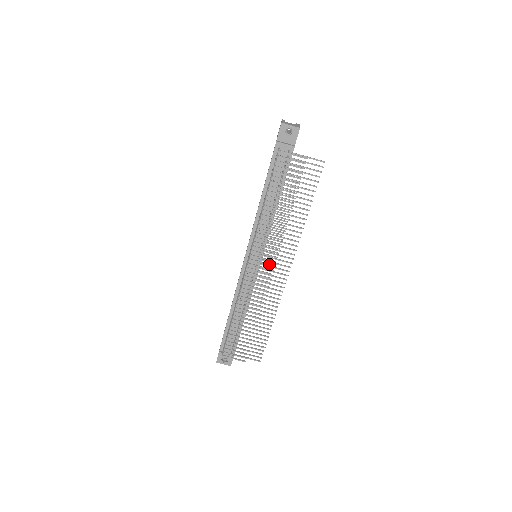
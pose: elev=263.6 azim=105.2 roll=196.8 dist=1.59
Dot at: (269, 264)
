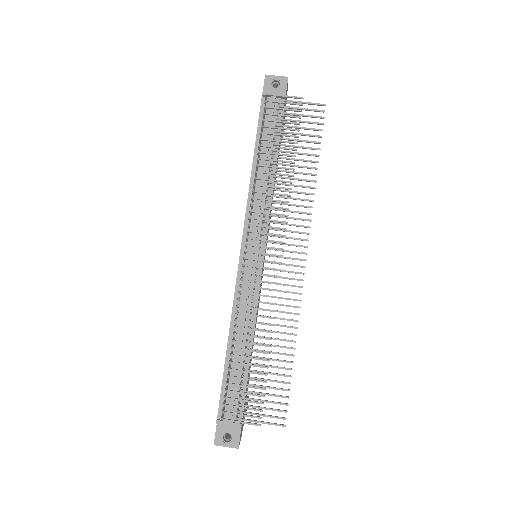
Dot at: occluded
